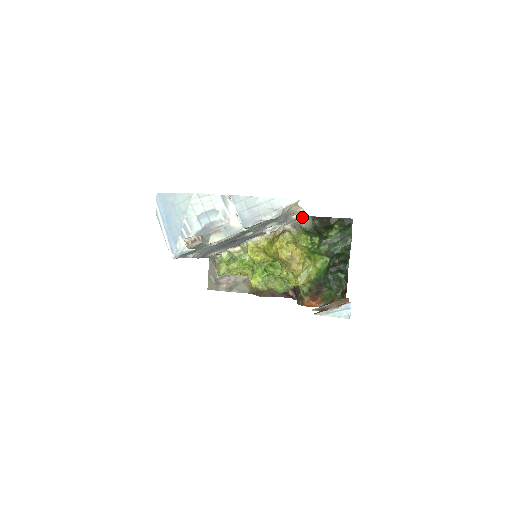
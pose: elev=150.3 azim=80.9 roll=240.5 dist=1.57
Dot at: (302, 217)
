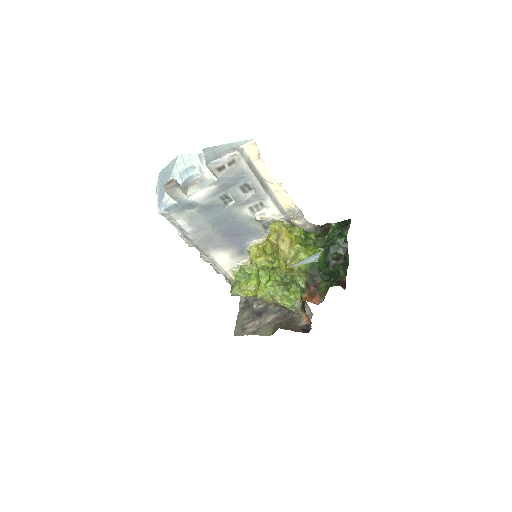
Dot at: (294, 210)
